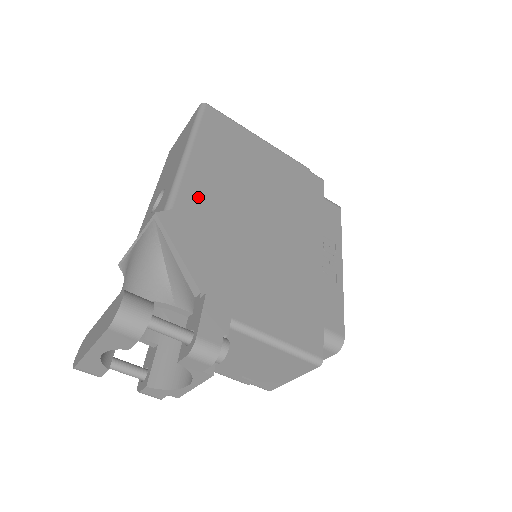
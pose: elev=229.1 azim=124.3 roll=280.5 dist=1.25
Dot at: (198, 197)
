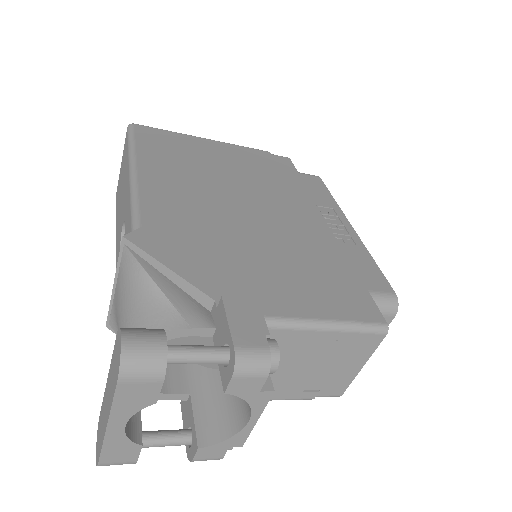
Dot at: (165, 208)
